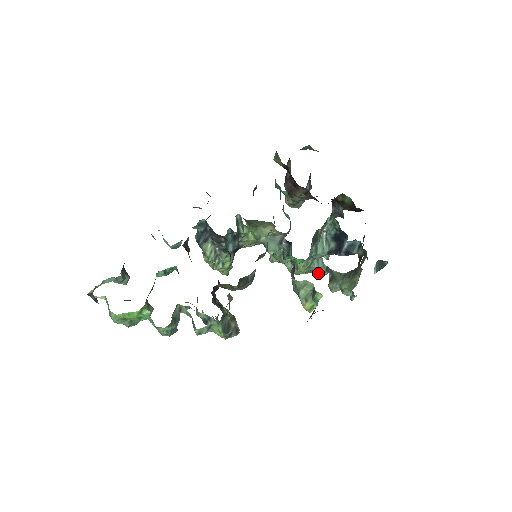
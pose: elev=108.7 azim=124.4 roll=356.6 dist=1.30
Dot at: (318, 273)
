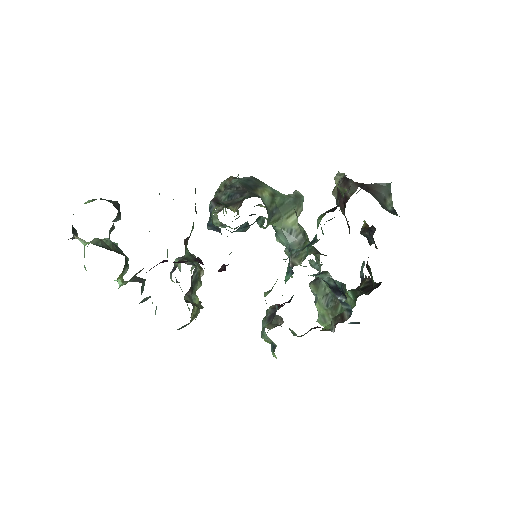
Dot at: (311, 265)
